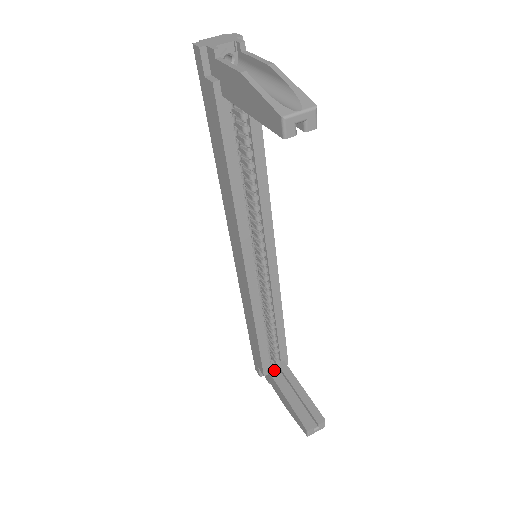
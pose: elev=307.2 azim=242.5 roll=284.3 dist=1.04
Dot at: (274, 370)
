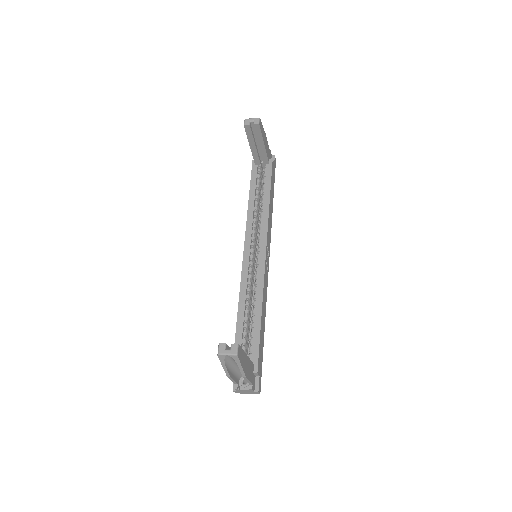
Dot at: occluded
